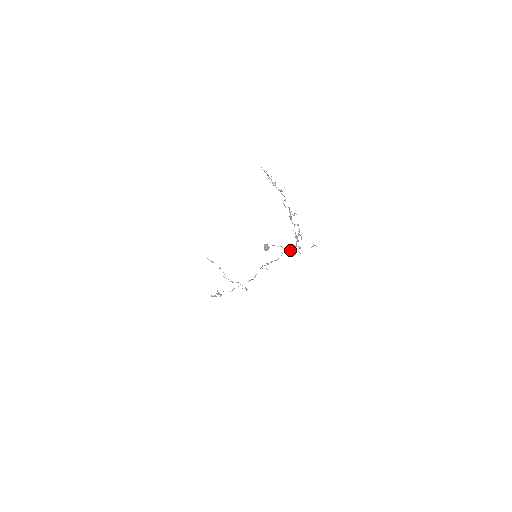
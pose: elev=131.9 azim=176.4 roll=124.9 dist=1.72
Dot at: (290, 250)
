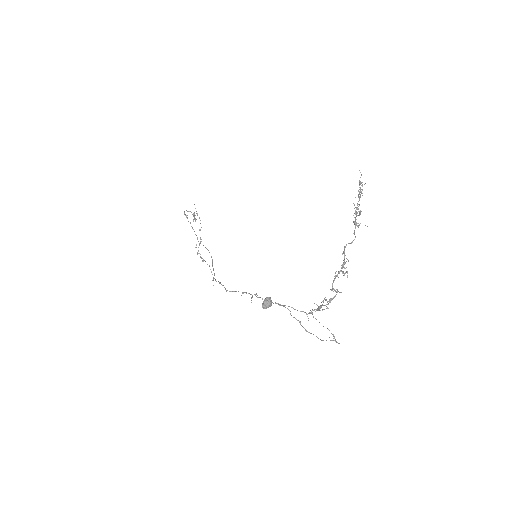
Dot at: occluded
